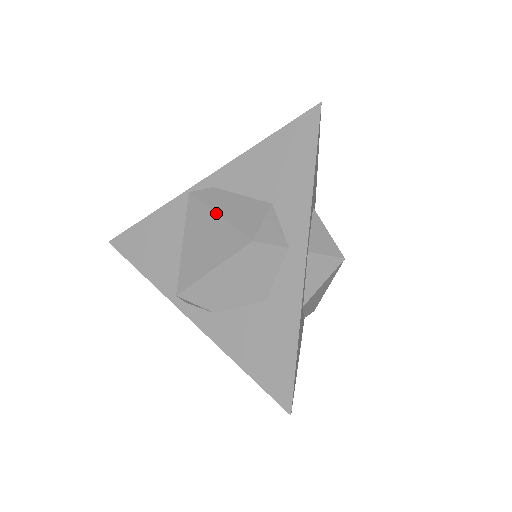
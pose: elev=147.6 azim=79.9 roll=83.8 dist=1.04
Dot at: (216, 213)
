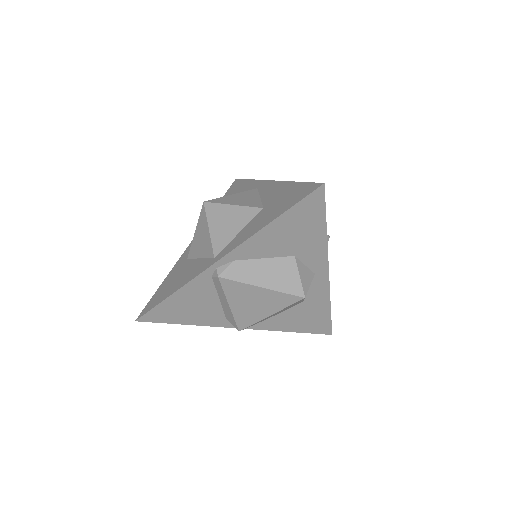
Dot at: (260, 287)
